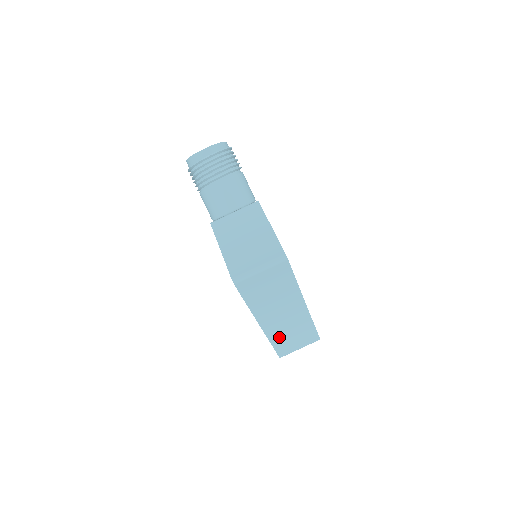
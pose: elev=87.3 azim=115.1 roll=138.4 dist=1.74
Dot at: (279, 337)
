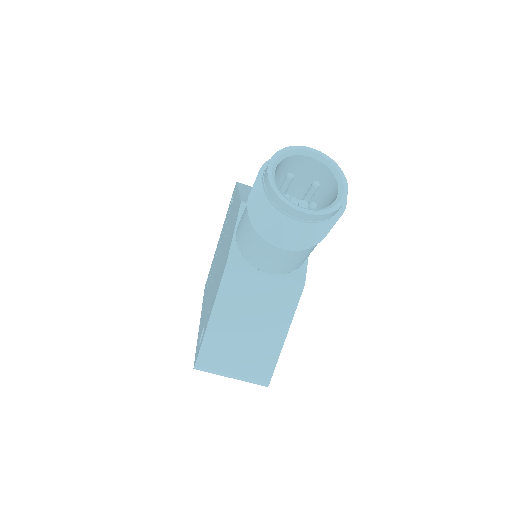
Dot at: occluded
